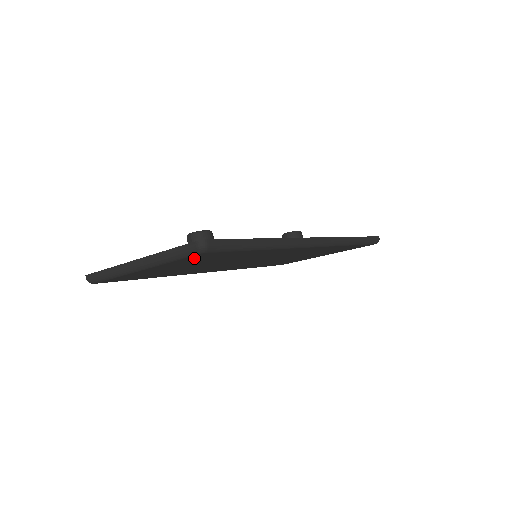
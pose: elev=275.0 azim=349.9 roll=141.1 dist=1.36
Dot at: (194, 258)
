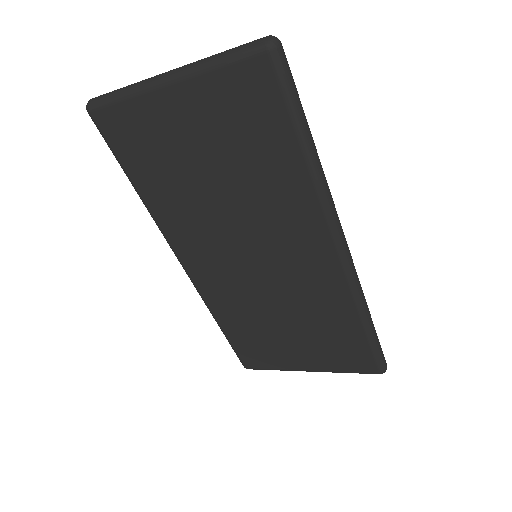
Dot at: (241, 84)
